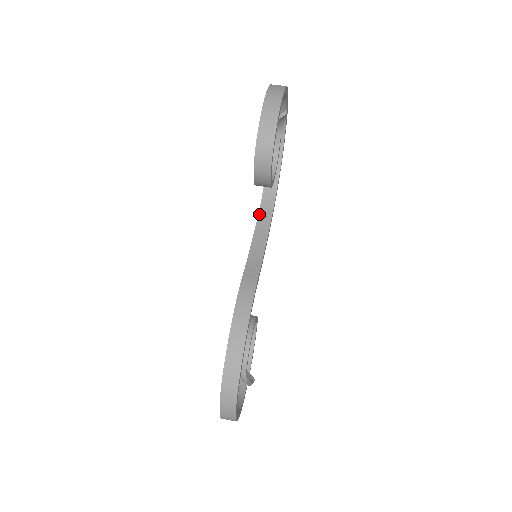
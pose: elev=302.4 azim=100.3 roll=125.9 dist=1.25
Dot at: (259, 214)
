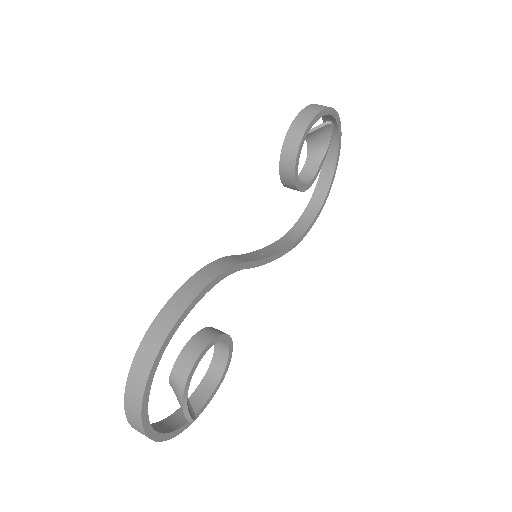
Dot at: (278, 241)
